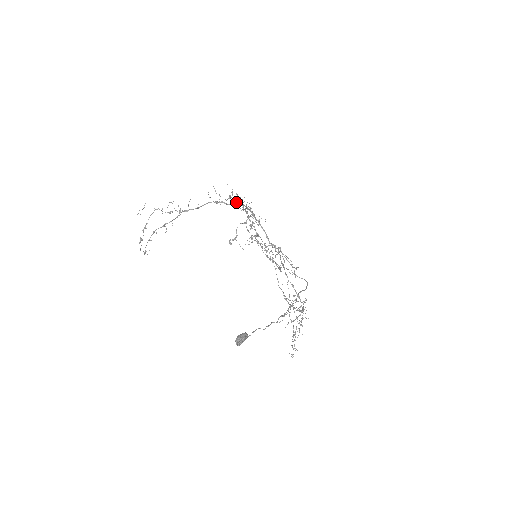
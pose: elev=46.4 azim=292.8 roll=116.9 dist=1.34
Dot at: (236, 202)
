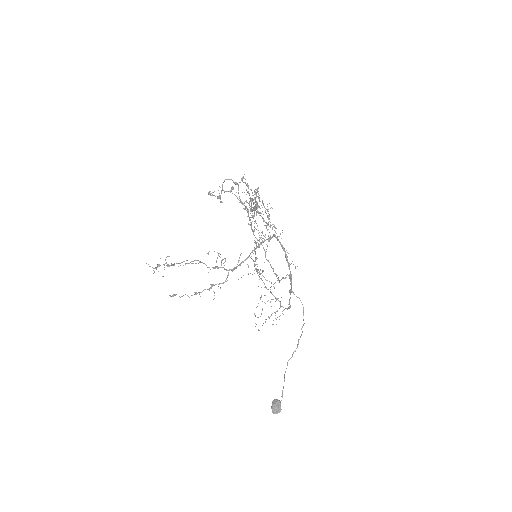
Dot at: occluded
